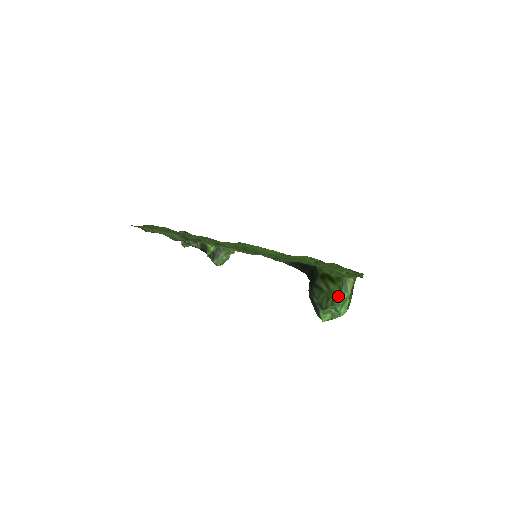
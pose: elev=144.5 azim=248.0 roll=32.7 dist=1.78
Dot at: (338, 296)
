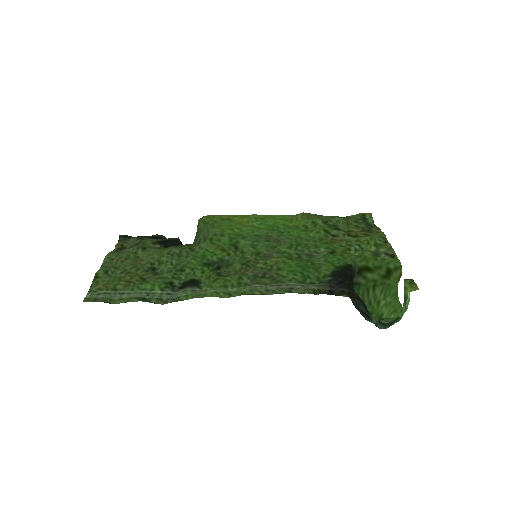
Dot at: (378, 284)
